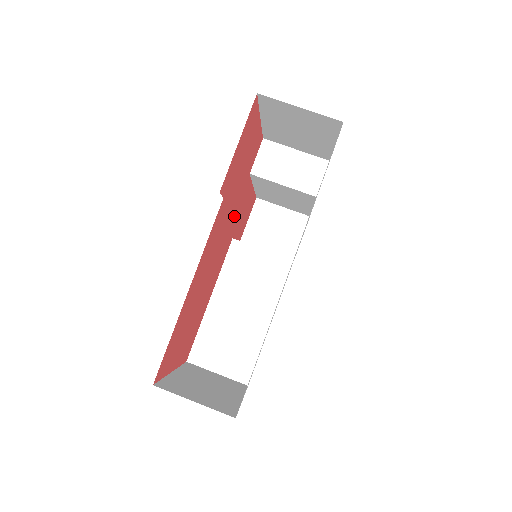
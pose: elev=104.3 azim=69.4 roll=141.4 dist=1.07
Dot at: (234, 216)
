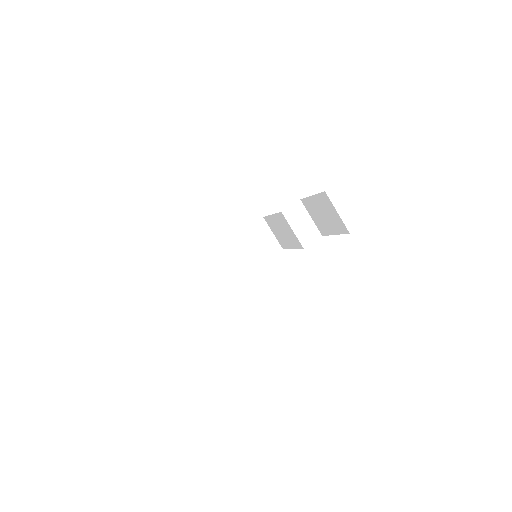
Dot at: occluded
